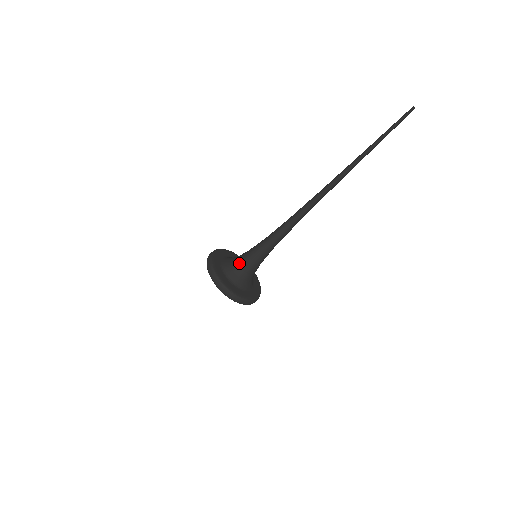
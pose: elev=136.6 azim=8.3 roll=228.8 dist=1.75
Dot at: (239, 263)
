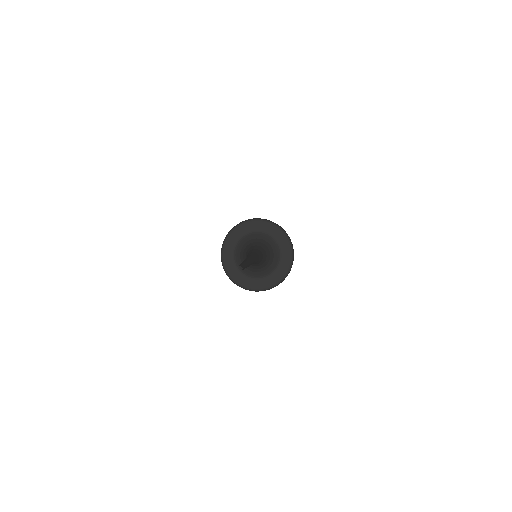
Dot at: occluded
